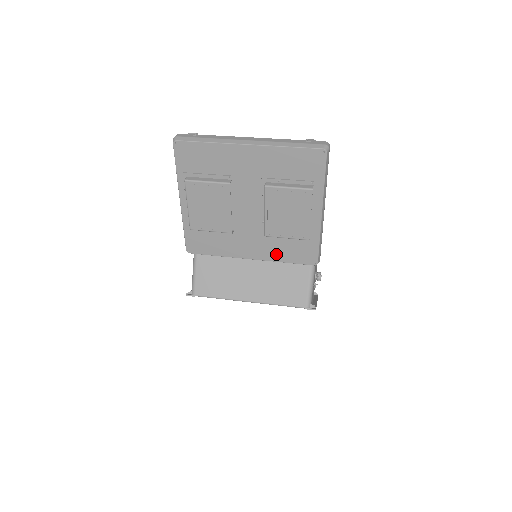
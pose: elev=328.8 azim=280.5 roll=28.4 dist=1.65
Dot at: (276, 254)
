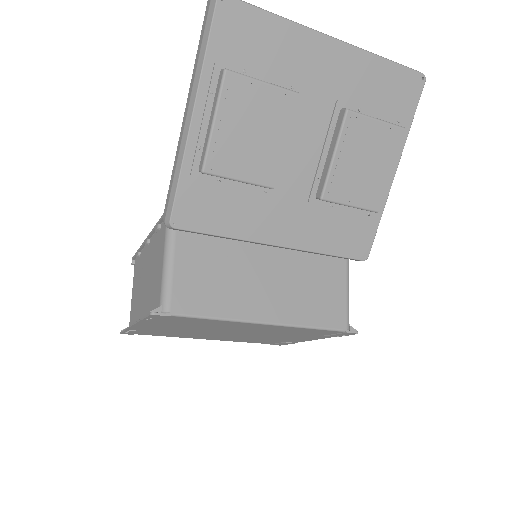
Dot at: (318, 238)
